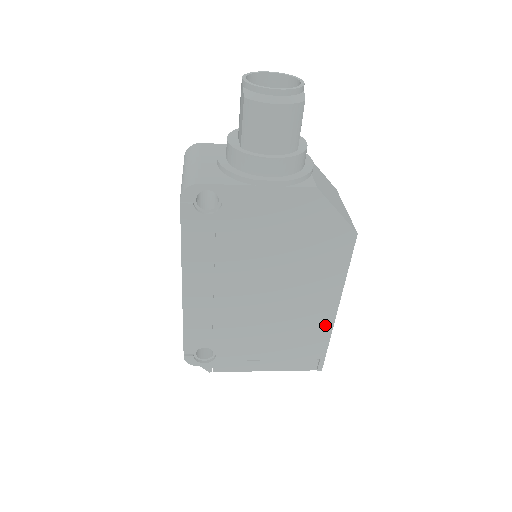
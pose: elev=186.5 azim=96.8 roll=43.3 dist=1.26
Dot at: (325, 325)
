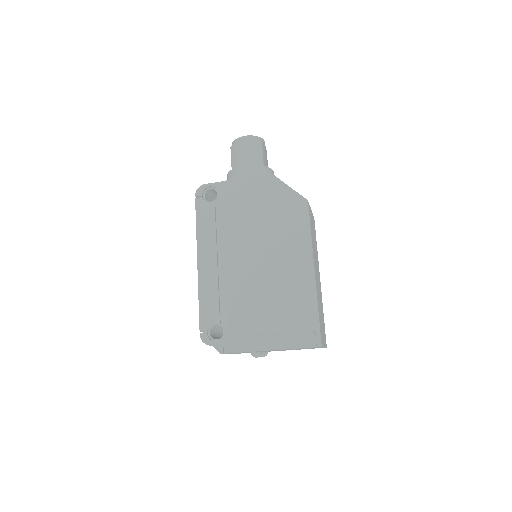
Dot at: (309, 288)
